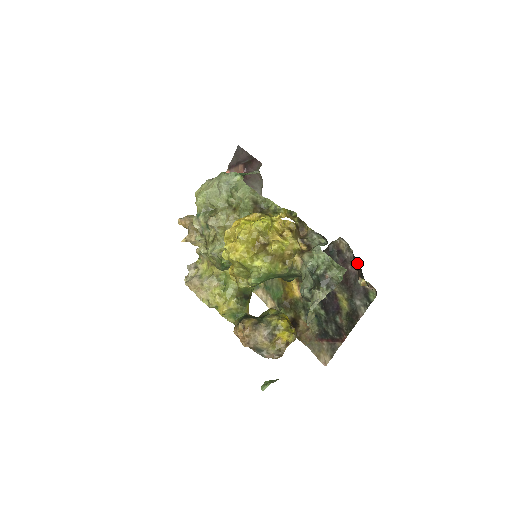
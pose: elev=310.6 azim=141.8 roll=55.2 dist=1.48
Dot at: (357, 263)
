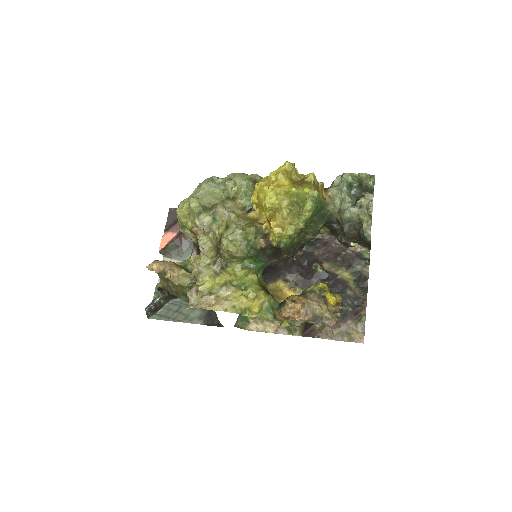
Dot at: occluded
